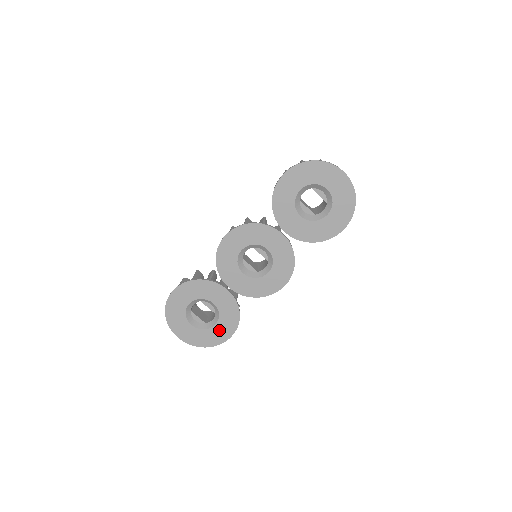
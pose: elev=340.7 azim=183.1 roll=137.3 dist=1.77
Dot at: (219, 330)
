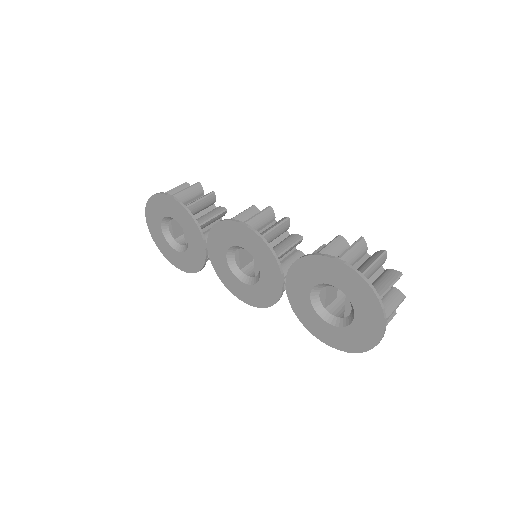
Dot at: (178, 257)
